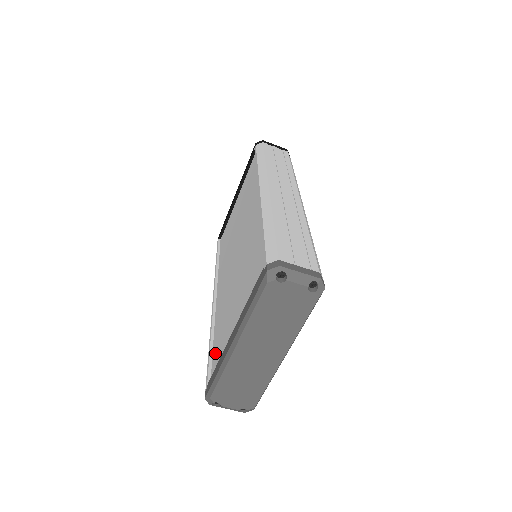
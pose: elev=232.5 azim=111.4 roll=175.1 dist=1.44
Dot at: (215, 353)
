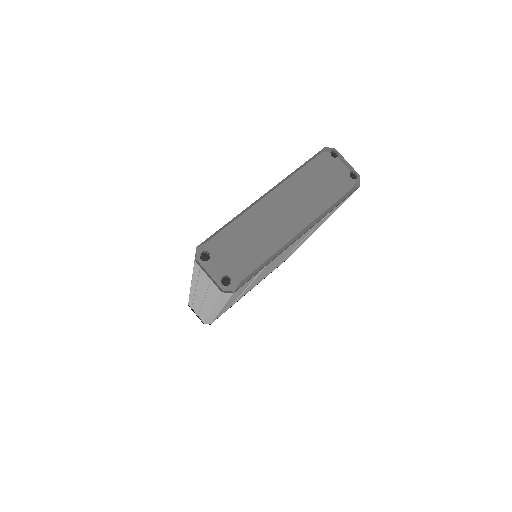
Dot at: occluded
